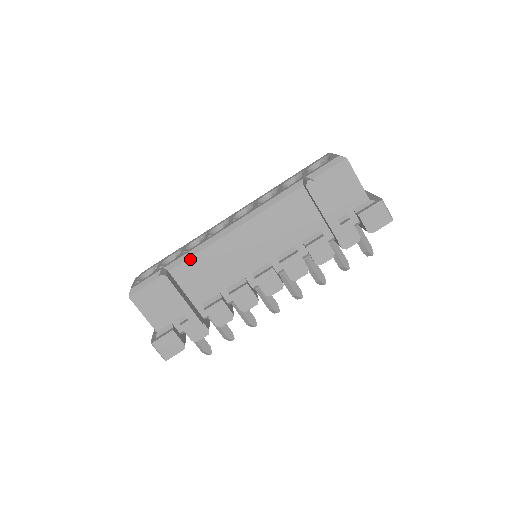
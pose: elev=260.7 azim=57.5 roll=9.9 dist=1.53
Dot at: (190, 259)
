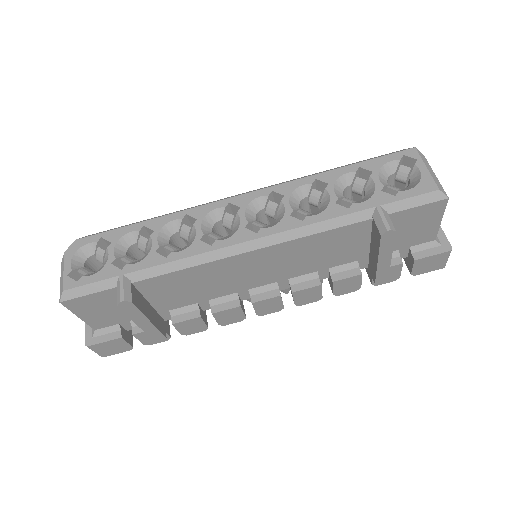
Dot at: (170, 274)
